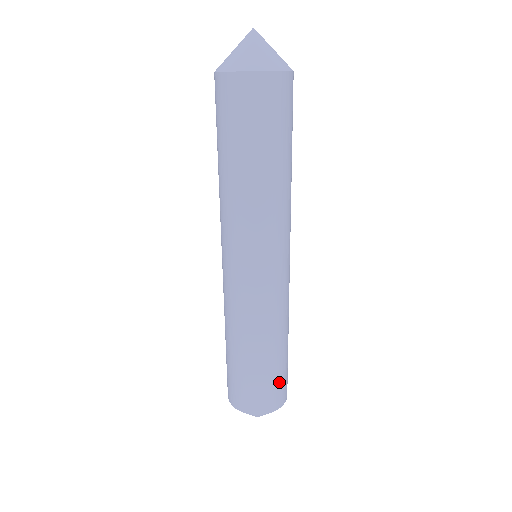
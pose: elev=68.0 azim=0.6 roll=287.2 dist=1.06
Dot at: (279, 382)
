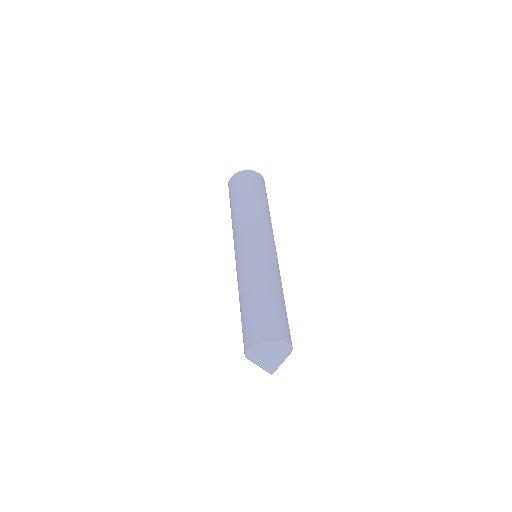
Dot at: (285, 321)
